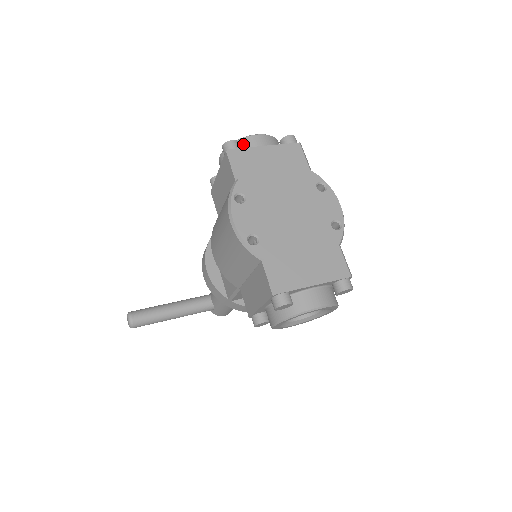
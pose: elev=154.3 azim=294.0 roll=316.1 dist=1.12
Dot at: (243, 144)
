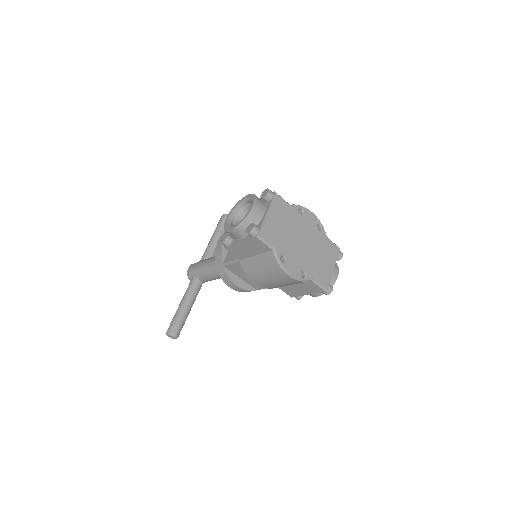
Dot at: (252, 220)
